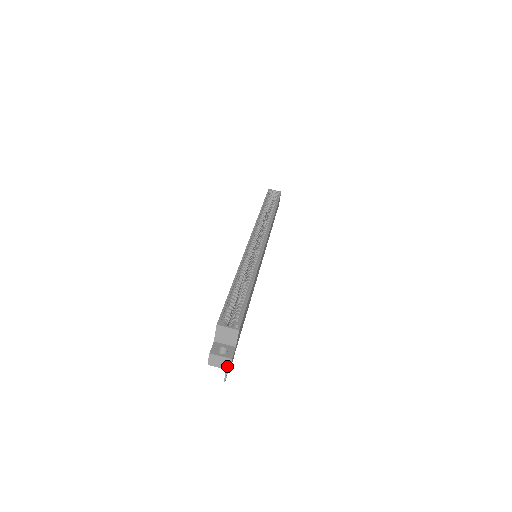
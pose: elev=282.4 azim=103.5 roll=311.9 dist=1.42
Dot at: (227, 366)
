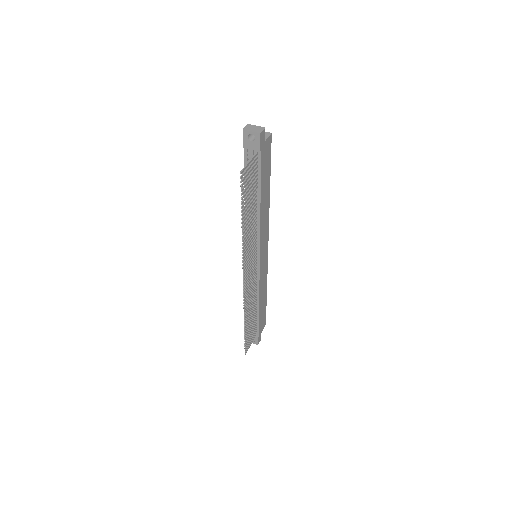
Dot at: (259, 131)
